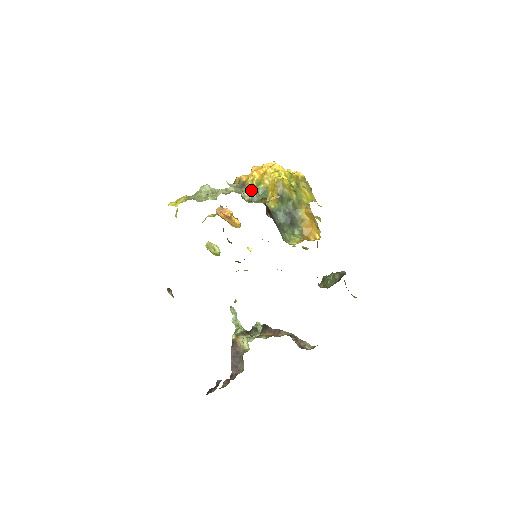
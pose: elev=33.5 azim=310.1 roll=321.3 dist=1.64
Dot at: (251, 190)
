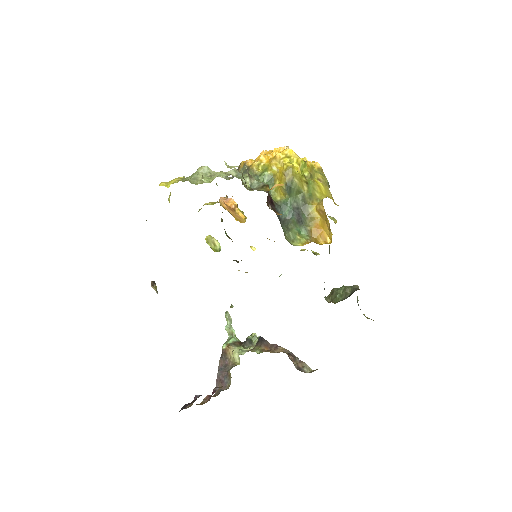
Dot at: (255, 176)
